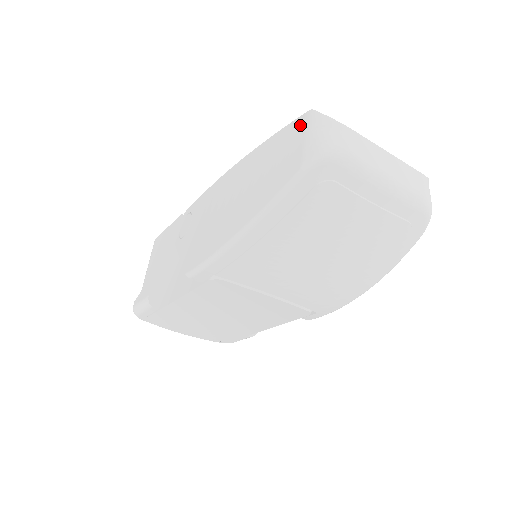
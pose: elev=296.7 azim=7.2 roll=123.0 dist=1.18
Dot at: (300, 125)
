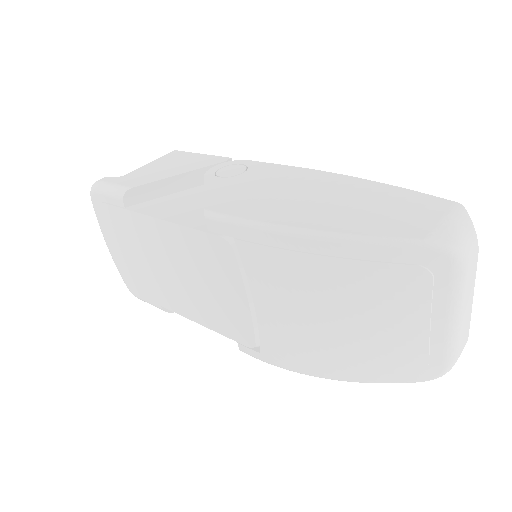
Dot at: (443, 206)
